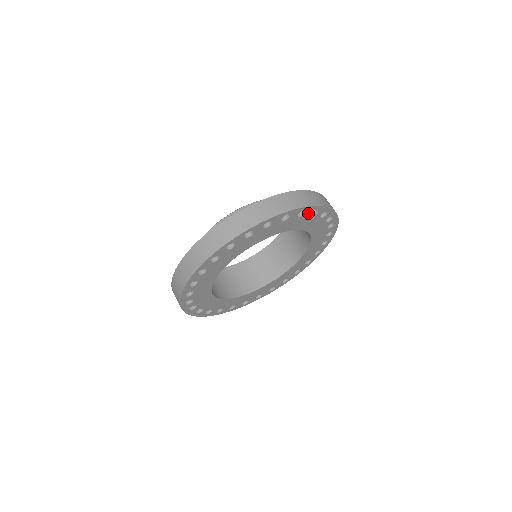
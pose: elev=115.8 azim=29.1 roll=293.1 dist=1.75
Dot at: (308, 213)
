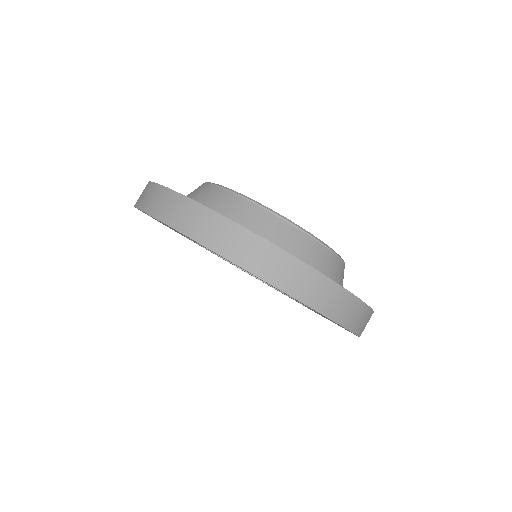
Dot at: occluded
